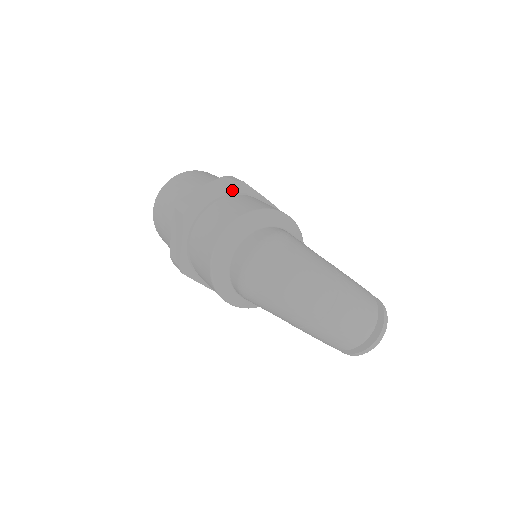
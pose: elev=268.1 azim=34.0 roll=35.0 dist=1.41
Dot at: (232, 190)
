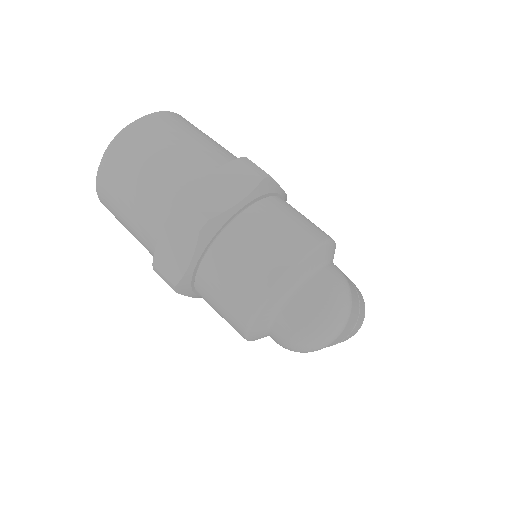
Dot at: (260, 192)
